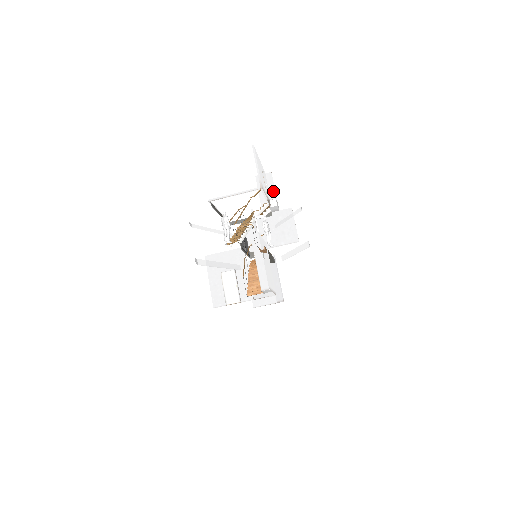
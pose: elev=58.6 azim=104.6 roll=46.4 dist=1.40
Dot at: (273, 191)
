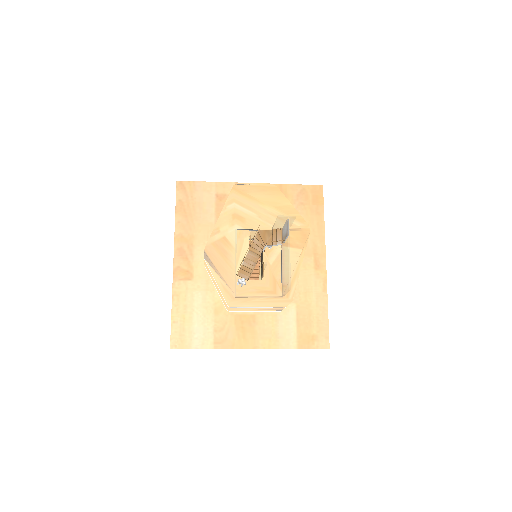
Dot at: (290, 224)
